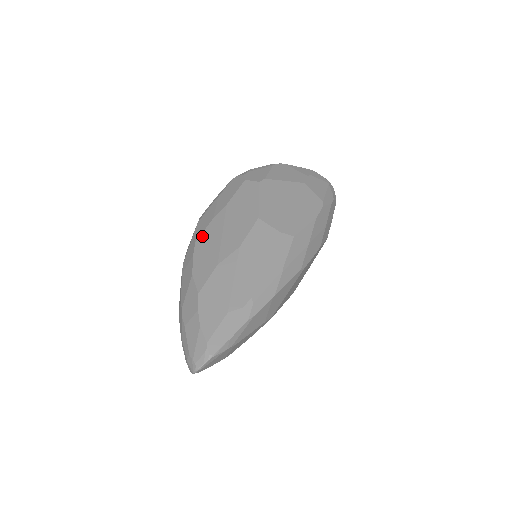
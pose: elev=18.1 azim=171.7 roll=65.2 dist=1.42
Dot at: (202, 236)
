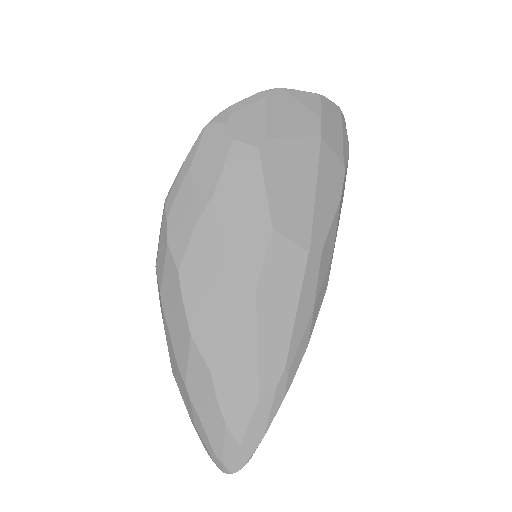
Dot at: (187, 260)
